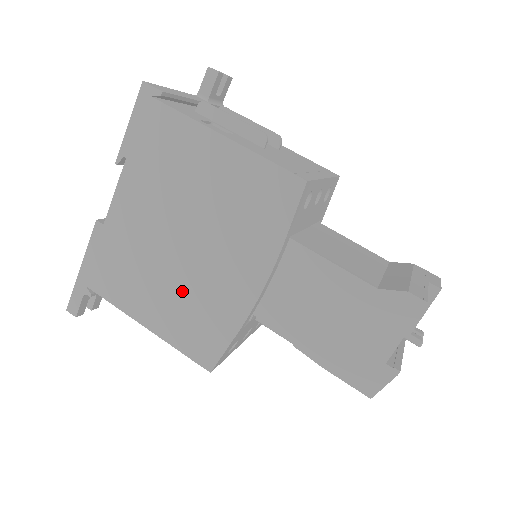
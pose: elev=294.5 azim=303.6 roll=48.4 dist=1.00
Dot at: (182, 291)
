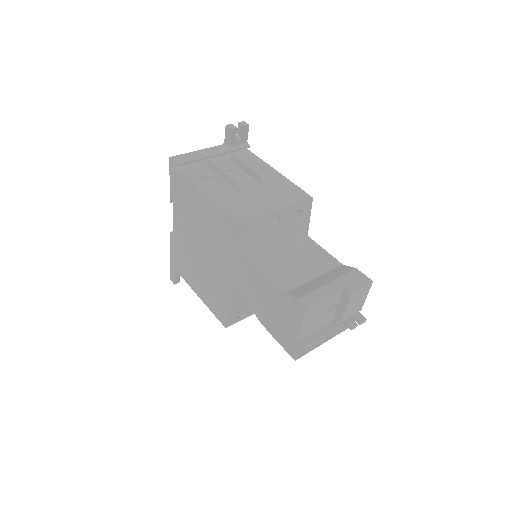
Dot at: (206, 279)
